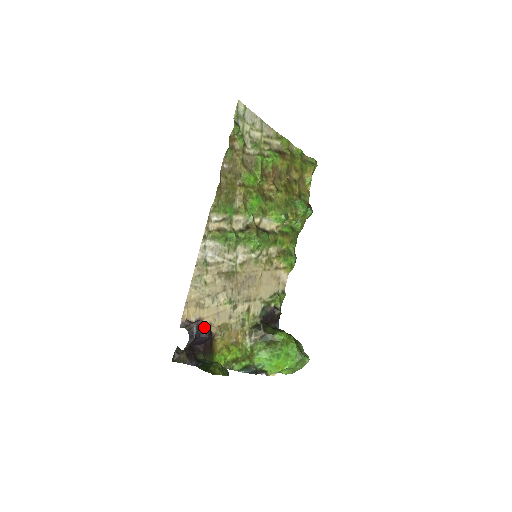
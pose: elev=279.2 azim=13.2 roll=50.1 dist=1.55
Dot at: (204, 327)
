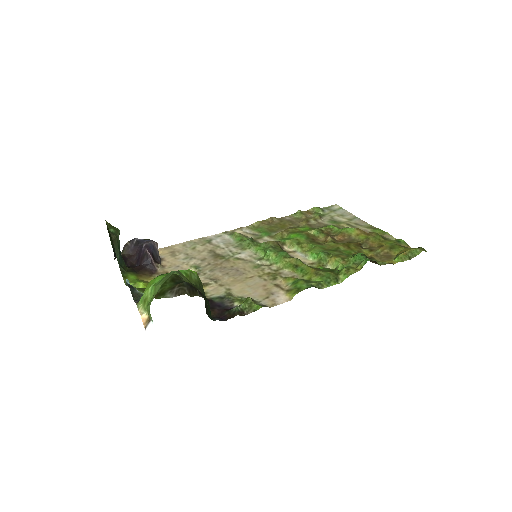
Dot at: (151, 241)
